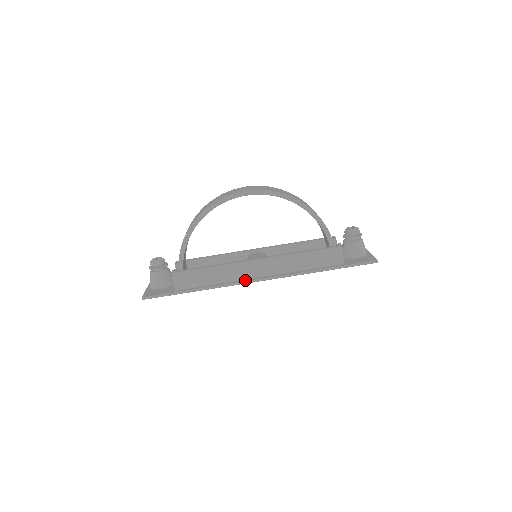
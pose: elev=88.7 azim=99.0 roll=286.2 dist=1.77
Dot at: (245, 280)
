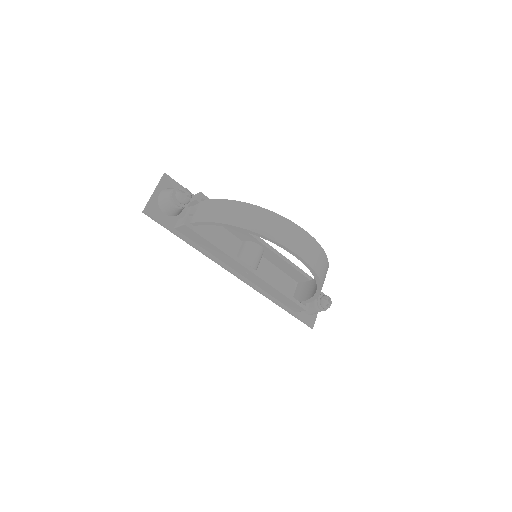
Dot at: (229, 268)
